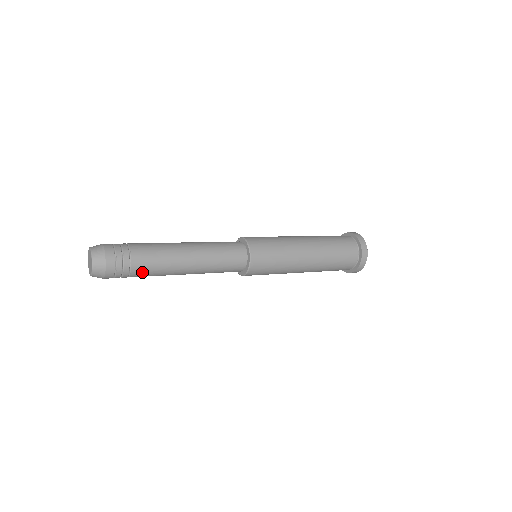
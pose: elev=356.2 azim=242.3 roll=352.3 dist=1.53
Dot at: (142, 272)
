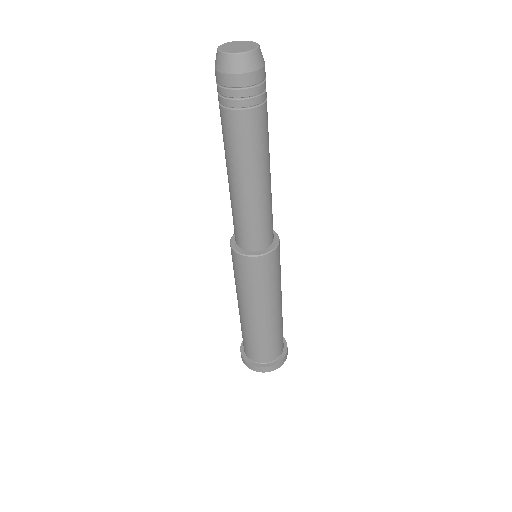
Dot at: (257, 123)
